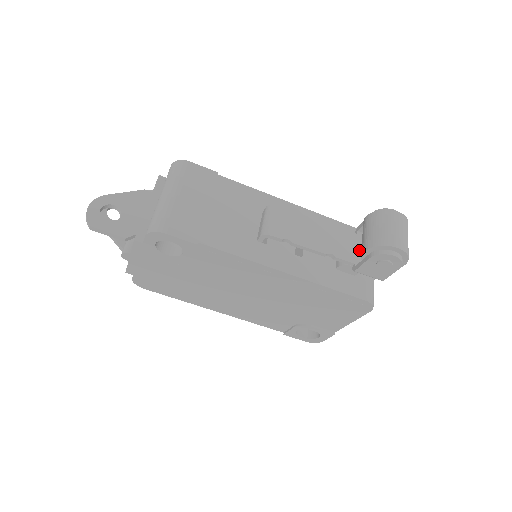
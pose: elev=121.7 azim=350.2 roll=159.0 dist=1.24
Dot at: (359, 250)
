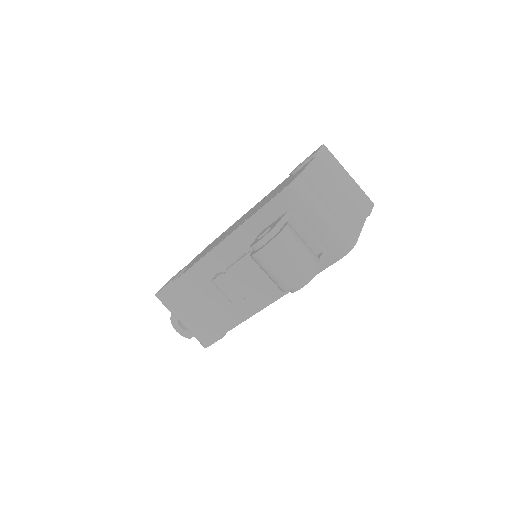
Dot at: occluded
